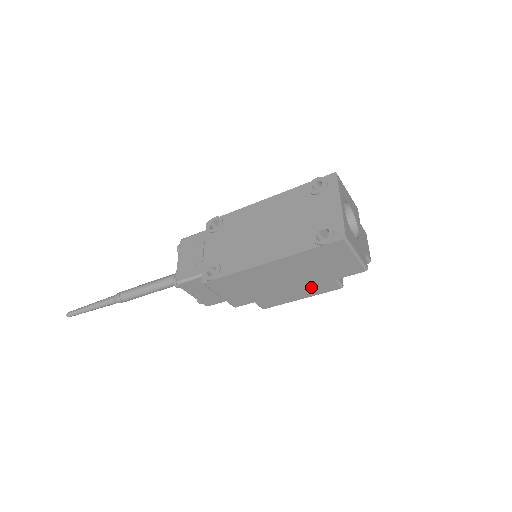
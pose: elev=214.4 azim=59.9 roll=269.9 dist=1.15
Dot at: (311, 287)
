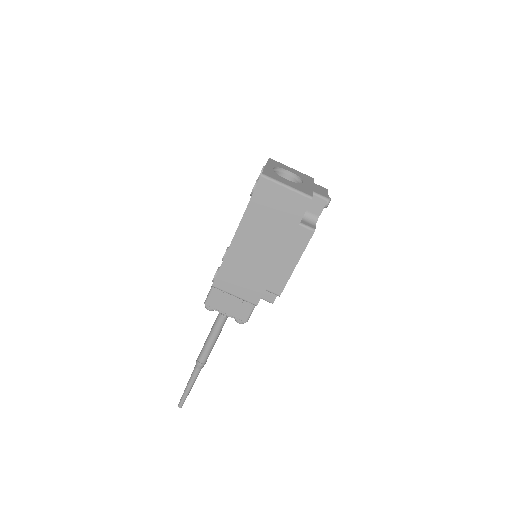
Dot at: (290, 245)
